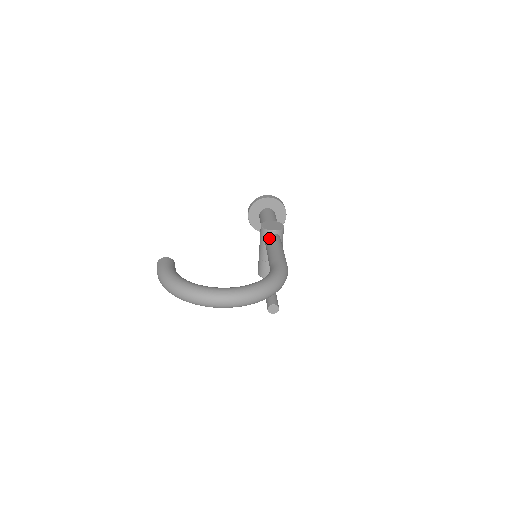
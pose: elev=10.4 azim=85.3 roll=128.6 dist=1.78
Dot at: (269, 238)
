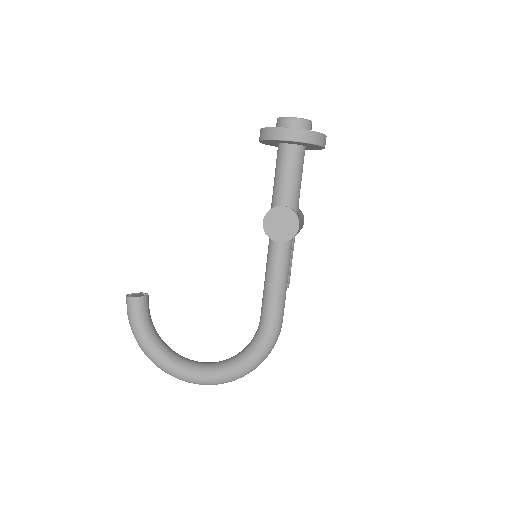
Dot at: (271, 253)
